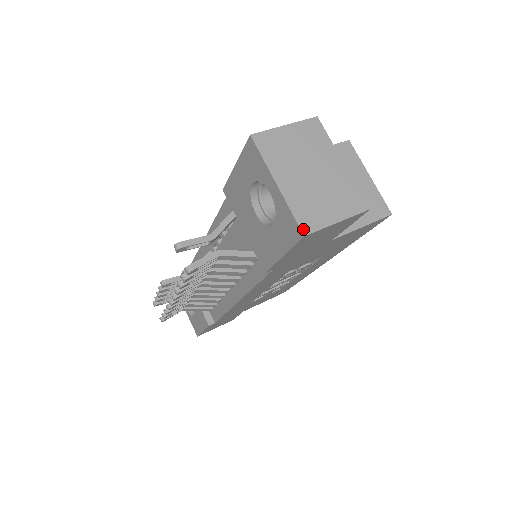
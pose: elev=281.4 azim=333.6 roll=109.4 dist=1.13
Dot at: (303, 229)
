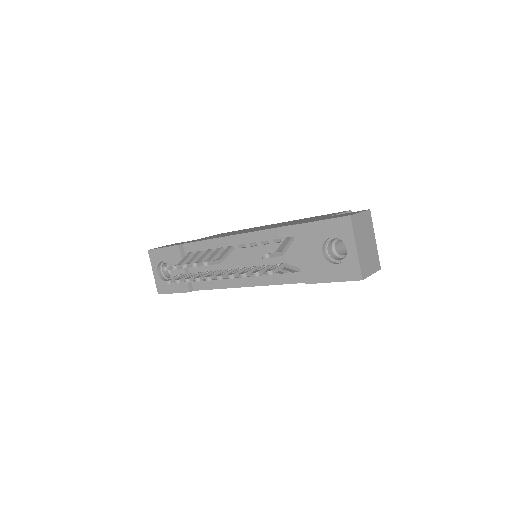
Dot at: (362, 276)
